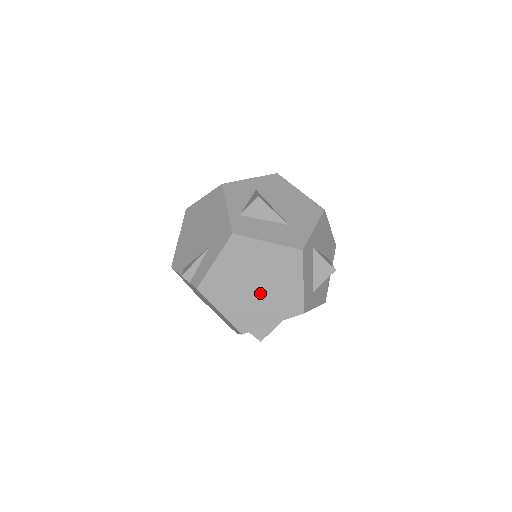
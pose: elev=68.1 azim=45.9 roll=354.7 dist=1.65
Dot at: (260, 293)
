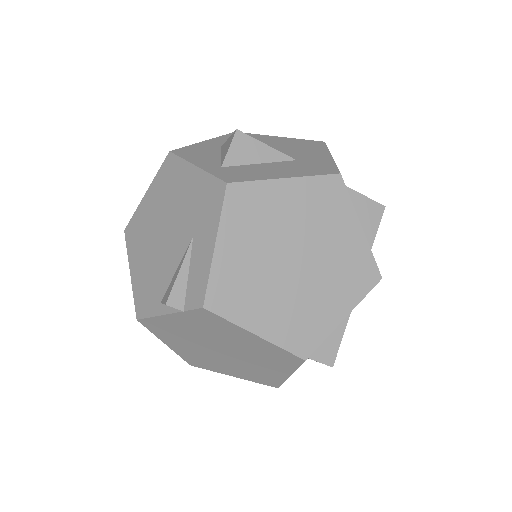
Dot at: (306, 272)
